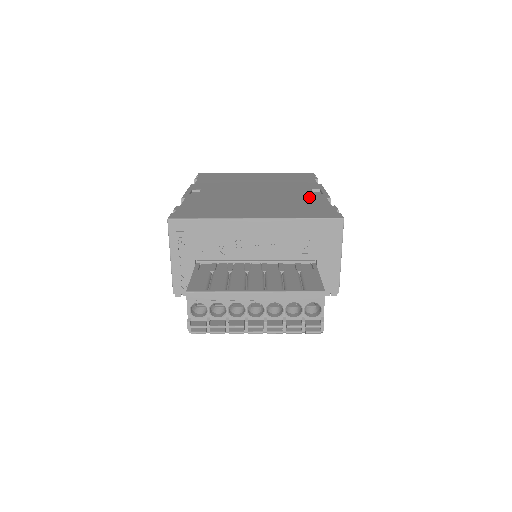
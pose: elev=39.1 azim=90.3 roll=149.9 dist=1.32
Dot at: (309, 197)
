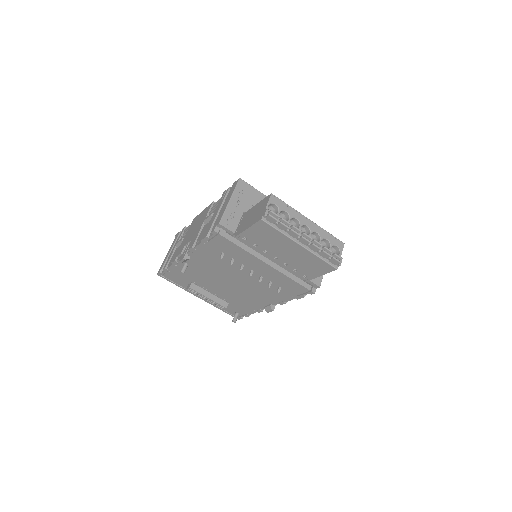
Dot at: occluded
